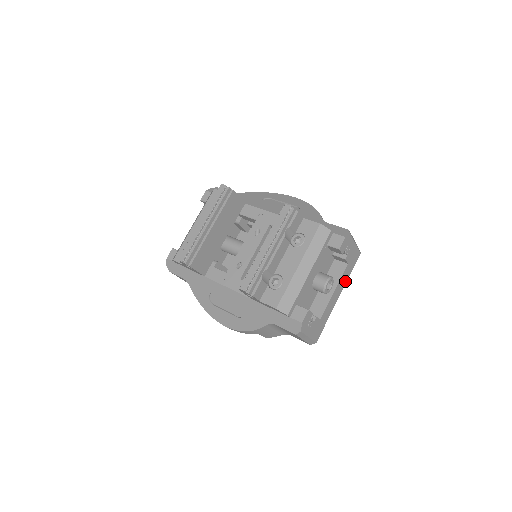
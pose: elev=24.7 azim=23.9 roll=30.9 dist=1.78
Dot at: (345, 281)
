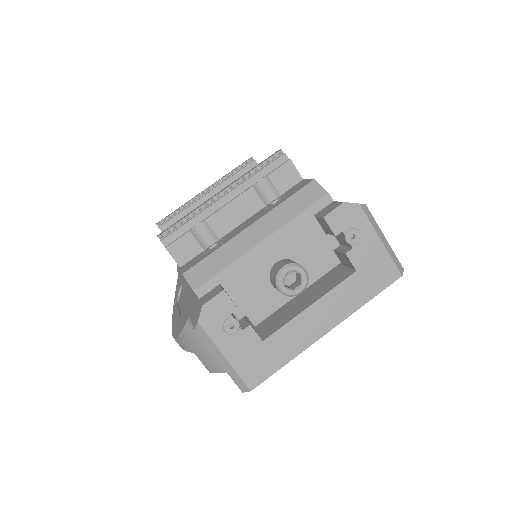
Dot at: (349, 308)
